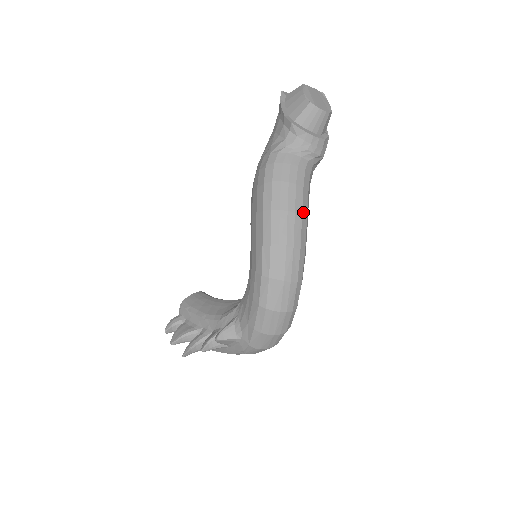
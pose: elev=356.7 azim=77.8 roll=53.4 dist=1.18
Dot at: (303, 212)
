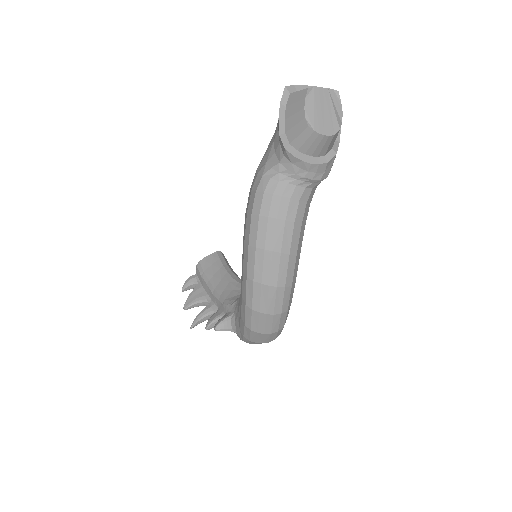
Dot at: (292, 249)
